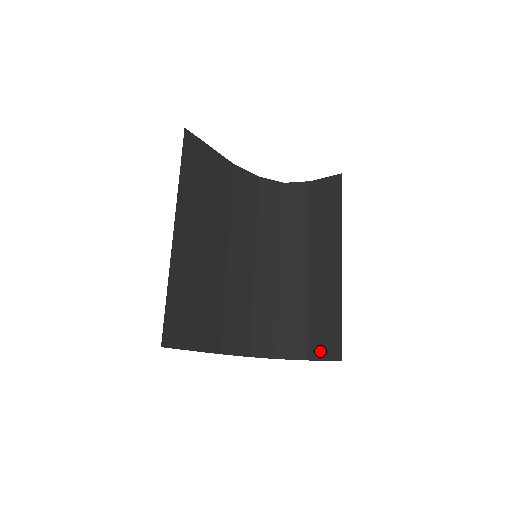
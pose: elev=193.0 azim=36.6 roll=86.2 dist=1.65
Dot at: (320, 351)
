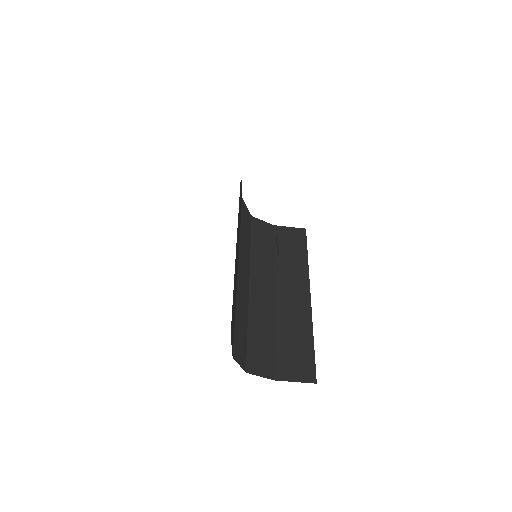
Dot at: (291, 372)
